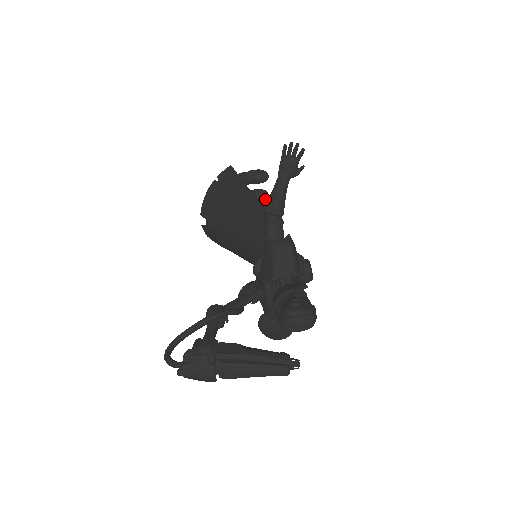
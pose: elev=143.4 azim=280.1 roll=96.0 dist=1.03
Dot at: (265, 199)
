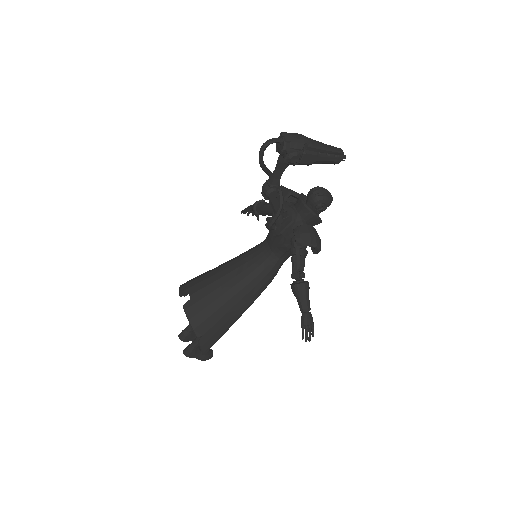
Dot at: occluded
